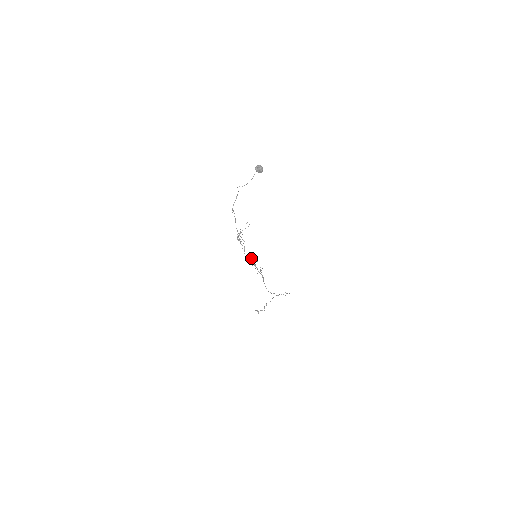
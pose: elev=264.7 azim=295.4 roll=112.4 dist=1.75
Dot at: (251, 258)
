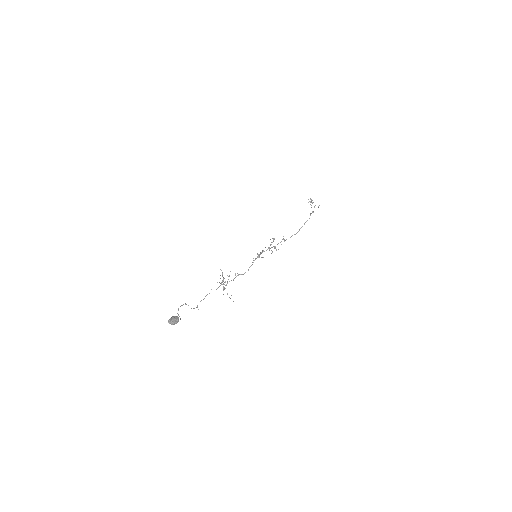
Dot at: occluded
